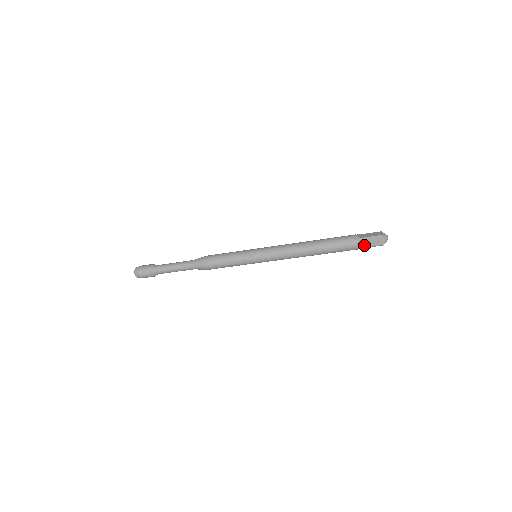
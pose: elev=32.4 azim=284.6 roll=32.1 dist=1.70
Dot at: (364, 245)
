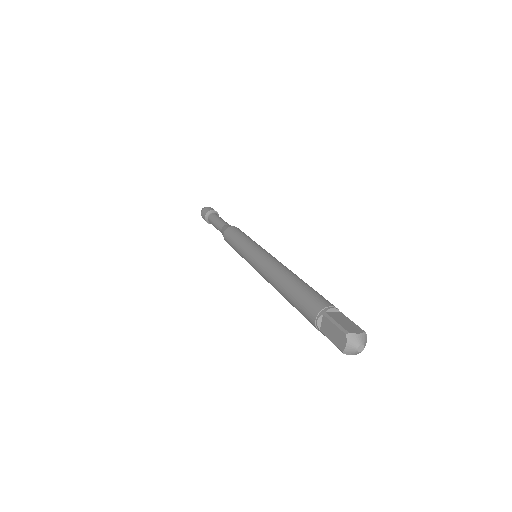
Dot at: occluded
